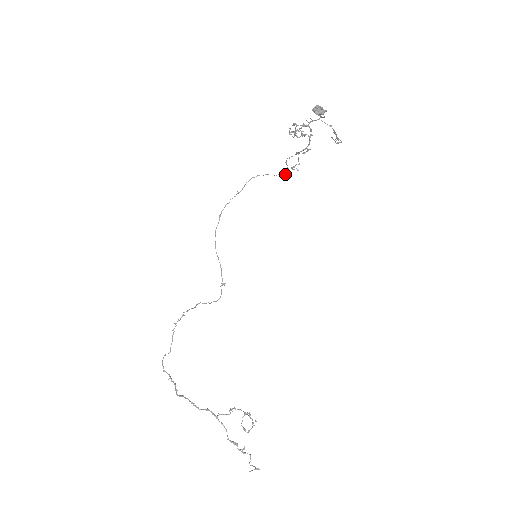
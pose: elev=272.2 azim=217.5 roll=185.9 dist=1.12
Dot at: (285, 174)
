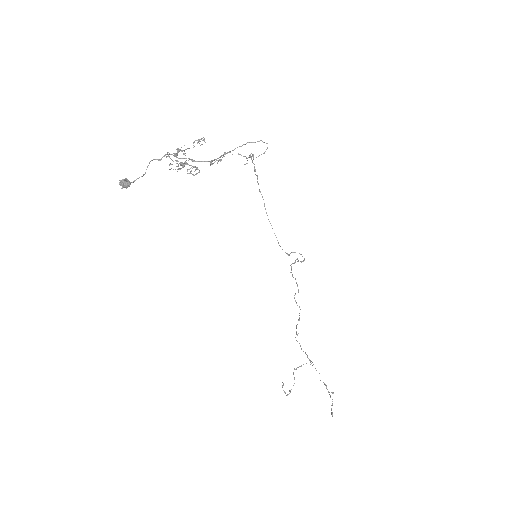
Dot at: occluded
